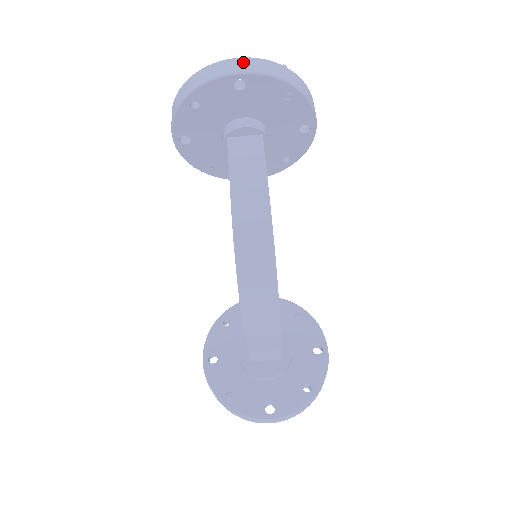
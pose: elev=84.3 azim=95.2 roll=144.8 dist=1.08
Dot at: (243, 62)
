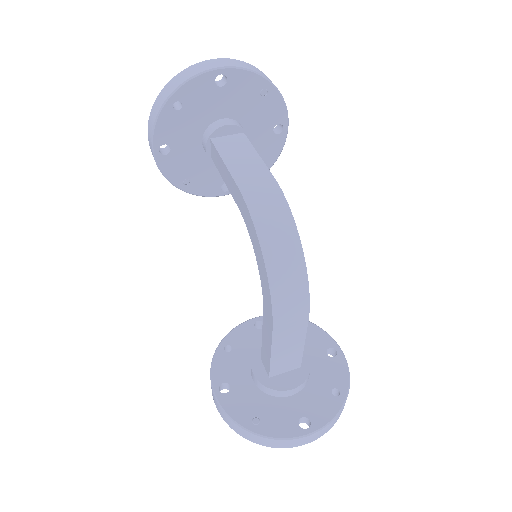
Dot at: (221, 61)
